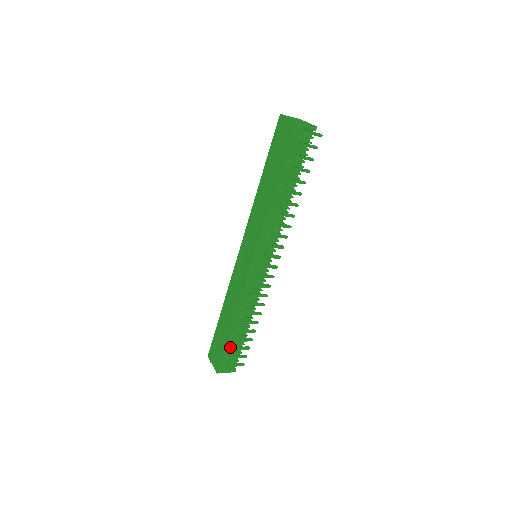
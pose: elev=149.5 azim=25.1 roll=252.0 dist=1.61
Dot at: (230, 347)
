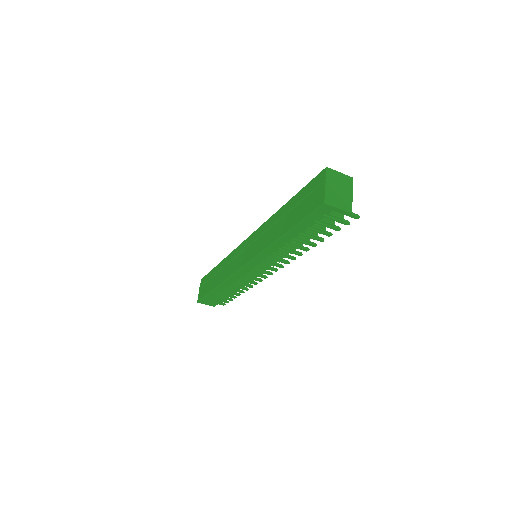
Dot at: (212, 296)
